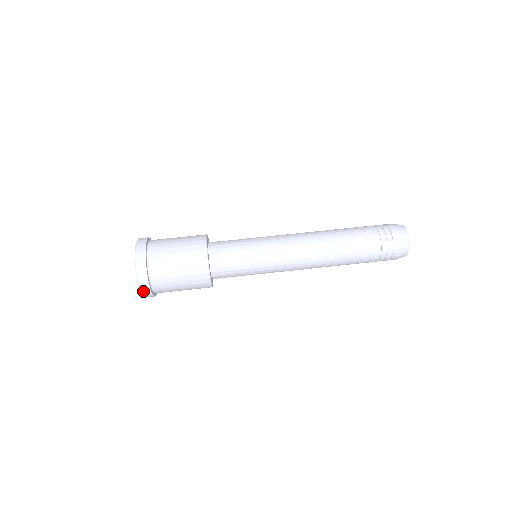
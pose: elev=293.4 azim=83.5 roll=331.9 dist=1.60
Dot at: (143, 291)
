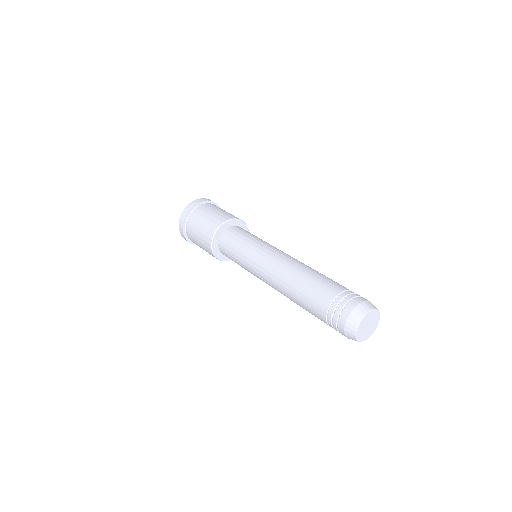
Dot at: (182, 234)
